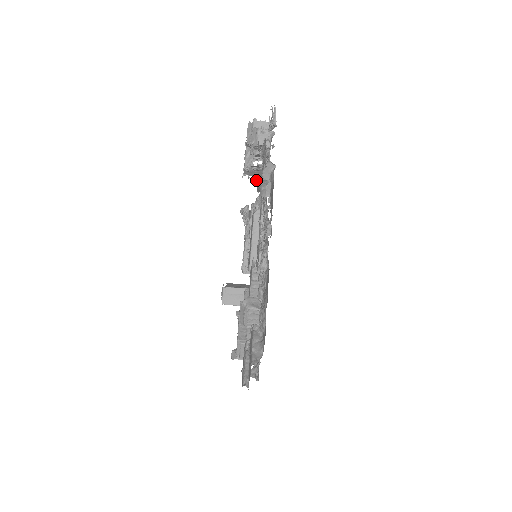
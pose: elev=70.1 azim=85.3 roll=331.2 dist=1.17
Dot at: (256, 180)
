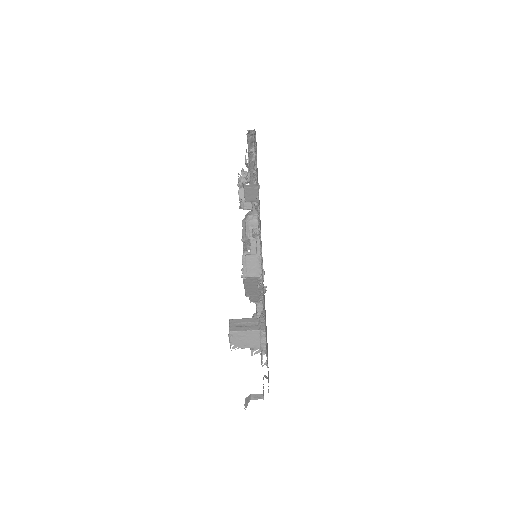
Dot at: occluded
